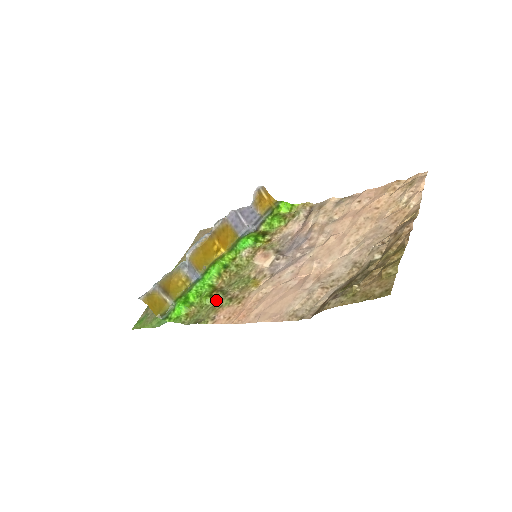
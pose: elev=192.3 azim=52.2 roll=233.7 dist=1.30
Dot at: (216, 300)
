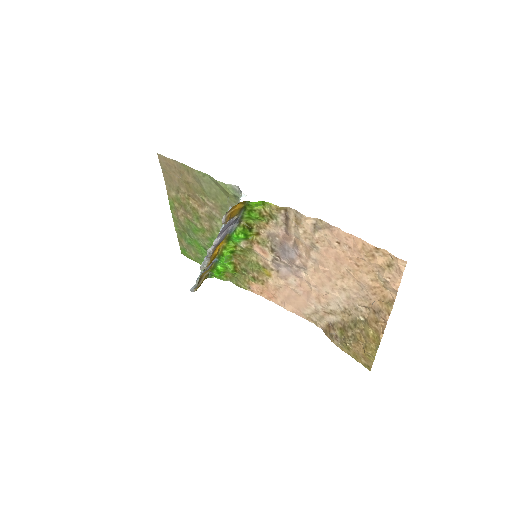
Dot at: (242, 274)
